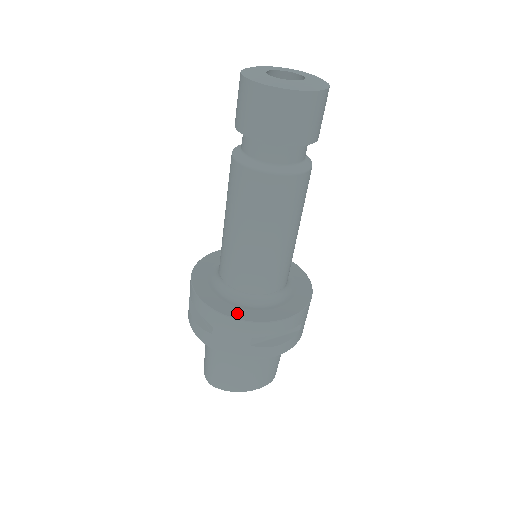
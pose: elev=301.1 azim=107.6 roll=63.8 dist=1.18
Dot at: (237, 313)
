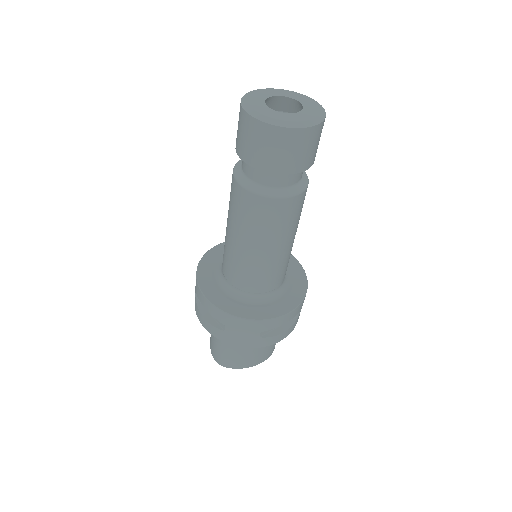
Dot at: (247, 313)
